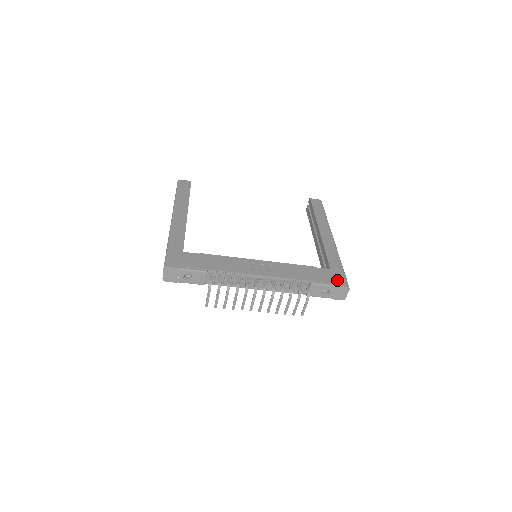
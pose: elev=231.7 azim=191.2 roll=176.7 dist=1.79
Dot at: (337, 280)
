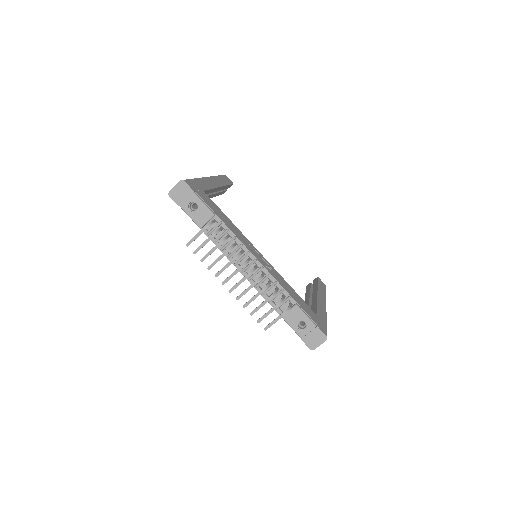
Dot at: (319, 324)
